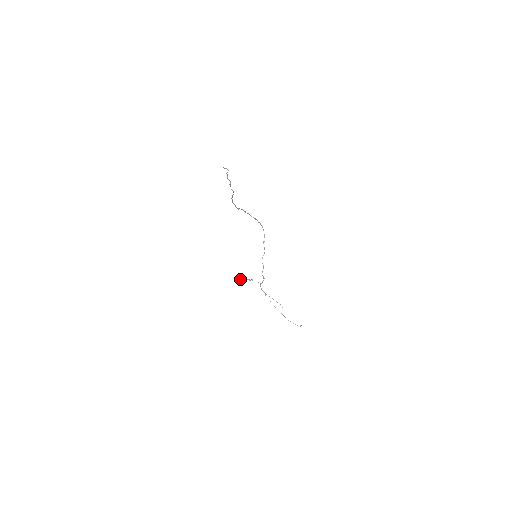
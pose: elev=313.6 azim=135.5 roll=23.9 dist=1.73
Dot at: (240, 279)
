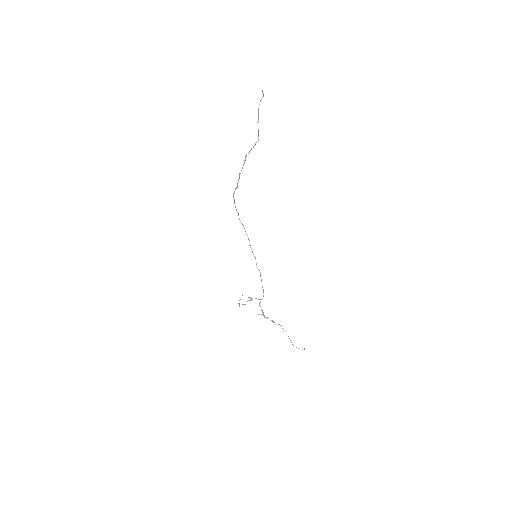
Dot at: (238, 303)
